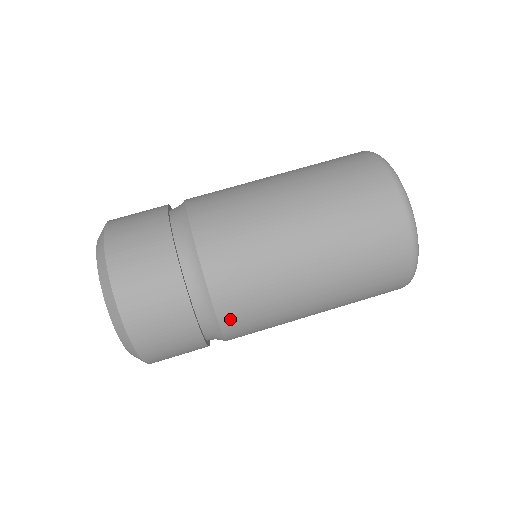
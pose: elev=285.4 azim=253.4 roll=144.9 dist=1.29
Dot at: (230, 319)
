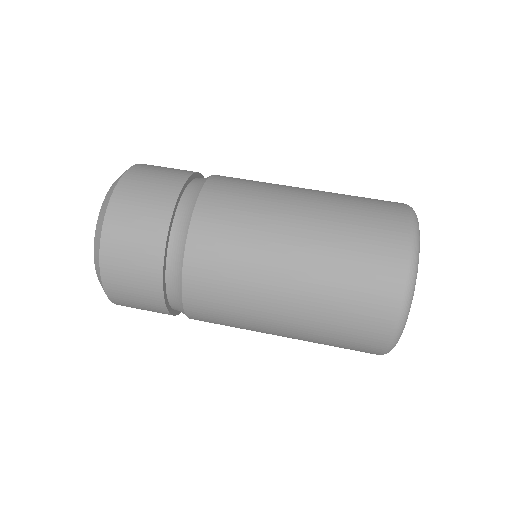
Dot at: (194, 307)
